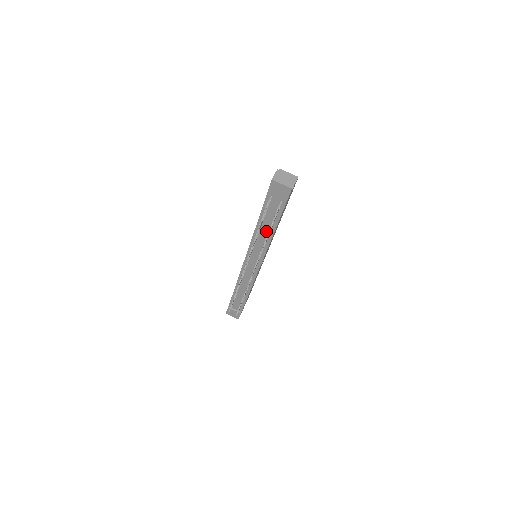
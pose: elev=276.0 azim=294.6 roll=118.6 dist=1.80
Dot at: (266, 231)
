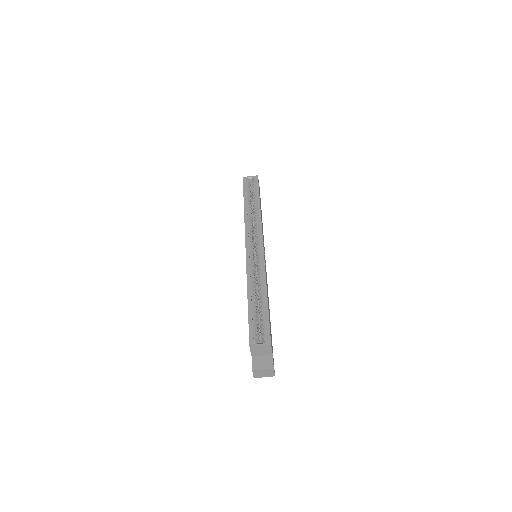
Dot at: occluded
